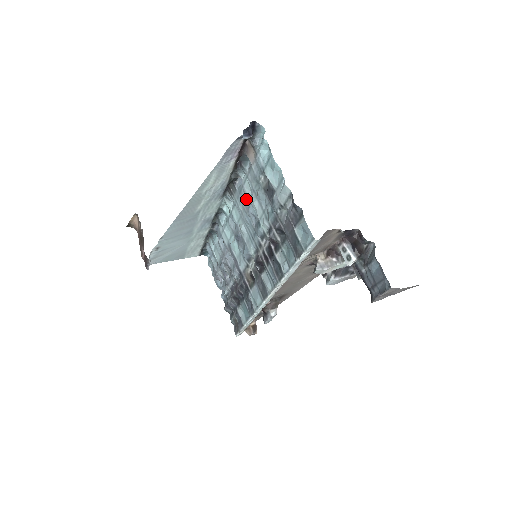
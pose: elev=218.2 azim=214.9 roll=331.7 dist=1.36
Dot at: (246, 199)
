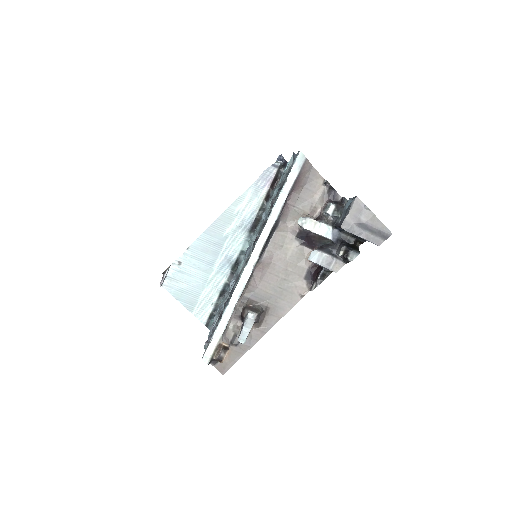
Dot at: occluded
